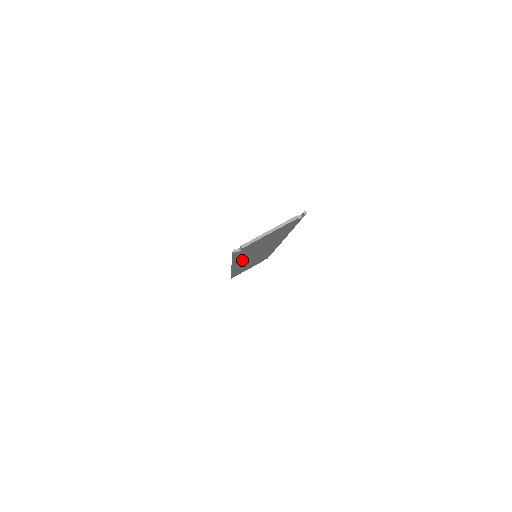
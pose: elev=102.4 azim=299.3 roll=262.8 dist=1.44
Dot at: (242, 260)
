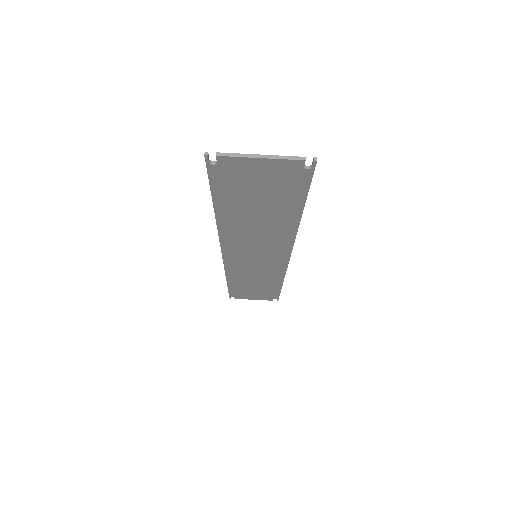
Dot at: (232, 232)
